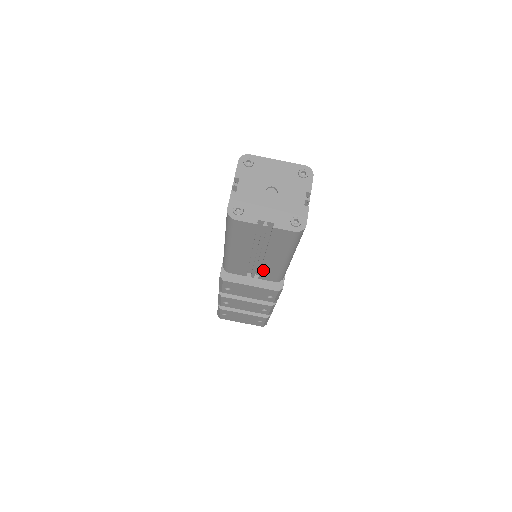
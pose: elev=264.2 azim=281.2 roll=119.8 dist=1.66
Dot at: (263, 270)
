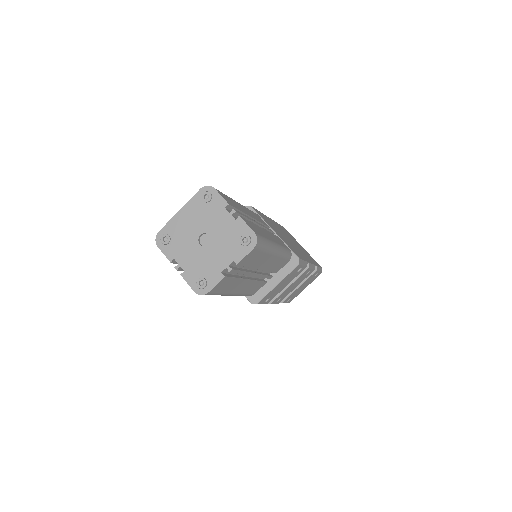
Dot at: (271, 270)
